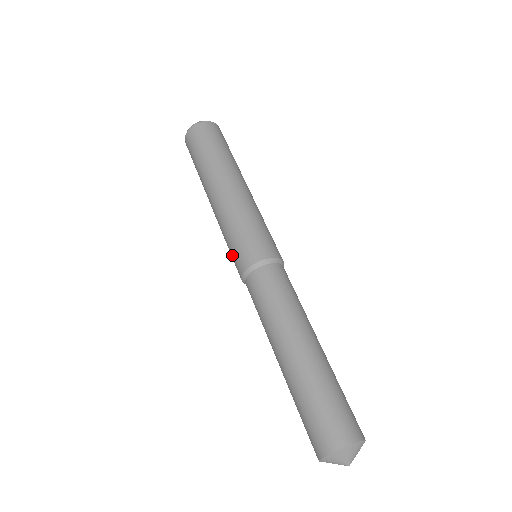
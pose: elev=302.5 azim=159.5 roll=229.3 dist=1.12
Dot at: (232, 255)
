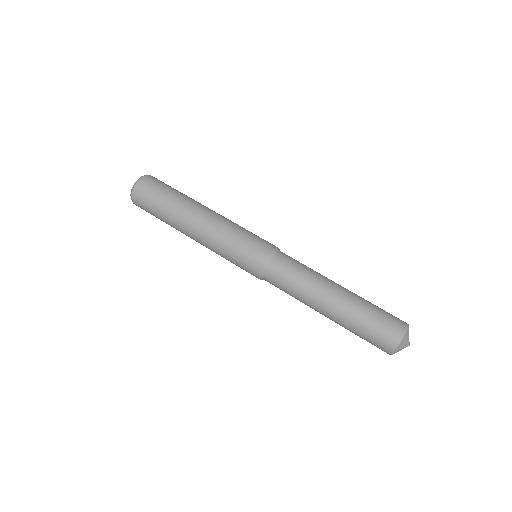
Dot at: (242, 259)
